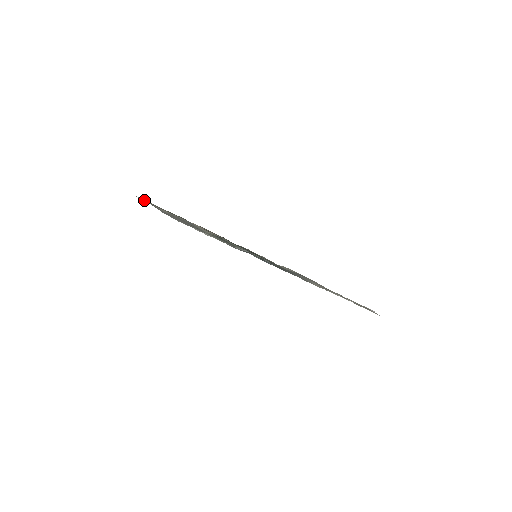
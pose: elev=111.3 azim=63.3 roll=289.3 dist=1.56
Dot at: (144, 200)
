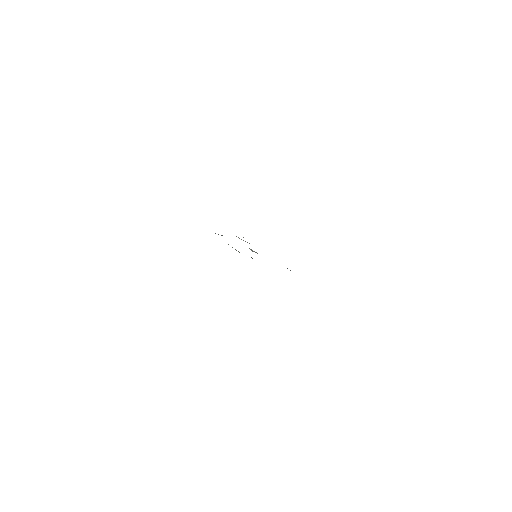
Dot at: occluded
